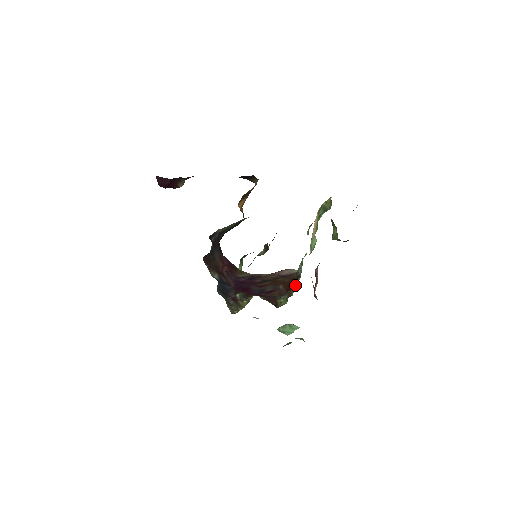
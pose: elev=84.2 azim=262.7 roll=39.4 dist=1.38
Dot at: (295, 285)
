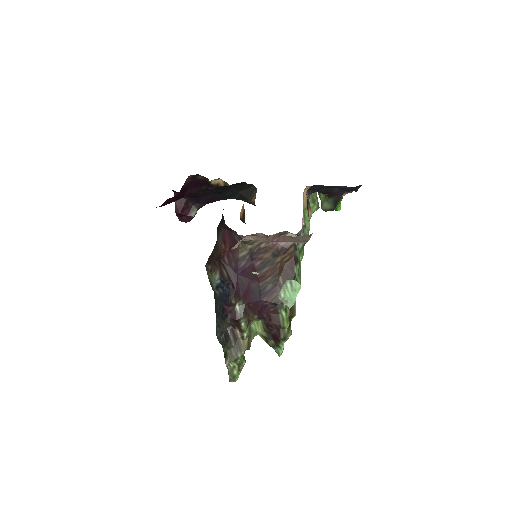
Dot at: (295, 277)
